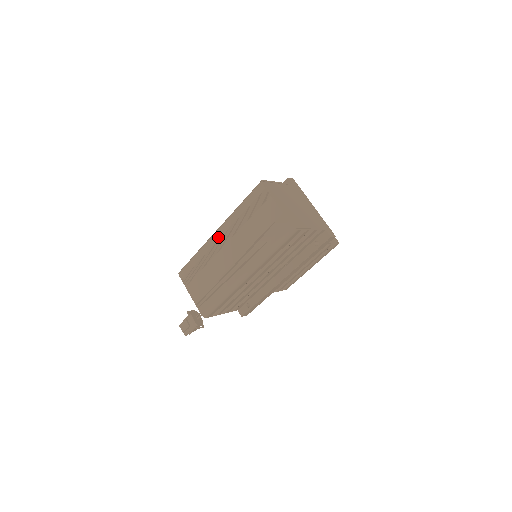
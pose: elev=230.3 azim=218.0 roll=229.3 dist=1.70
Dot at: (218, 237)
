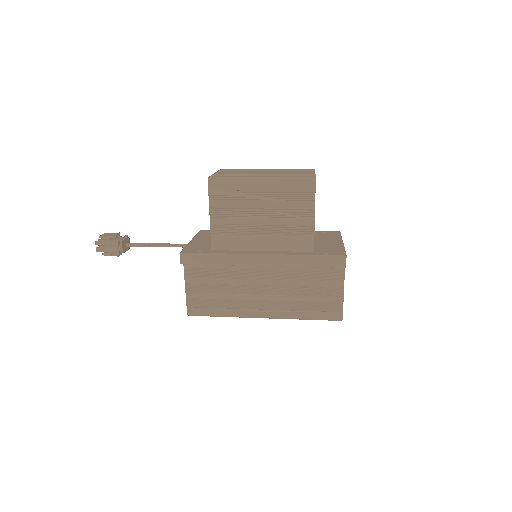
Dot at: occluded
